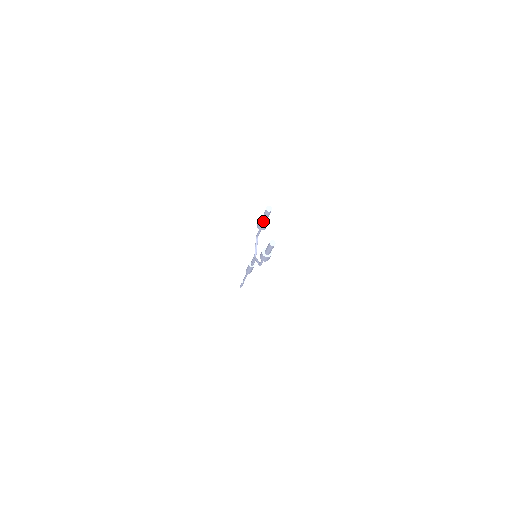
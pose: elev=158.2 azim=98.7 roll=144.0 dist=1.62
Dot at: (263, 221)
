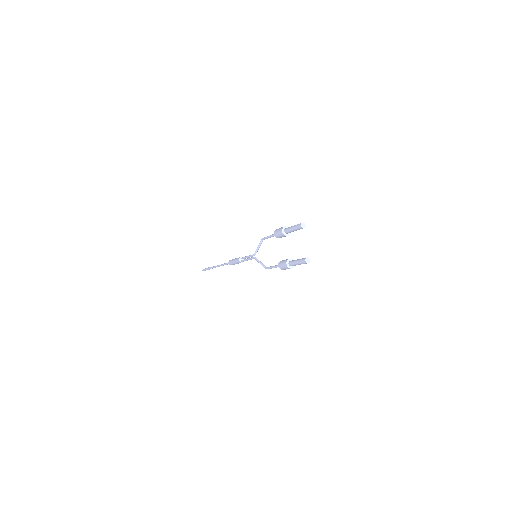
Dot at: (287, 232)
